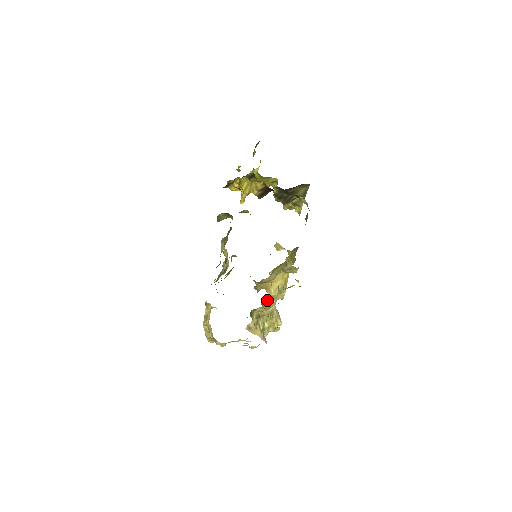
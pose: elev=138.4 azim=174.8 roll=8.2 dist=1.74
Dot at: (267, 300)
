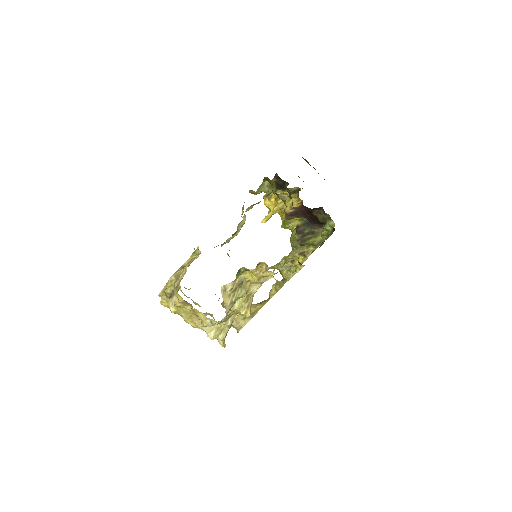
Dot at: (263, 267)
